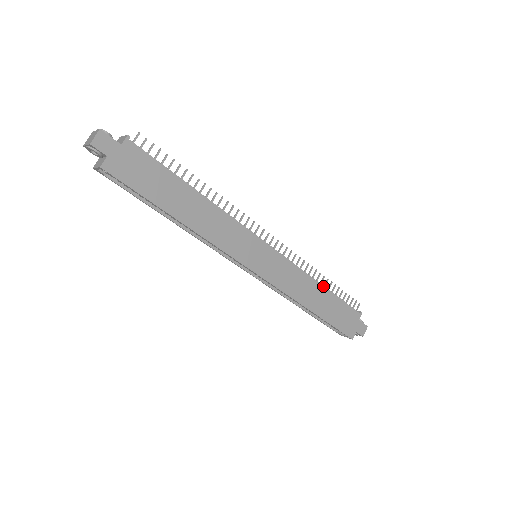
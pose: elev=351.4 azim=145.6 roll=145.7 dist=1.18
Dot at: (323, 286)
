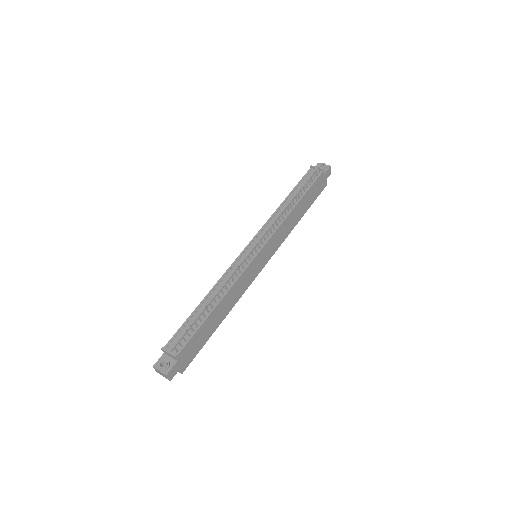
Dot at: (297, 204)
